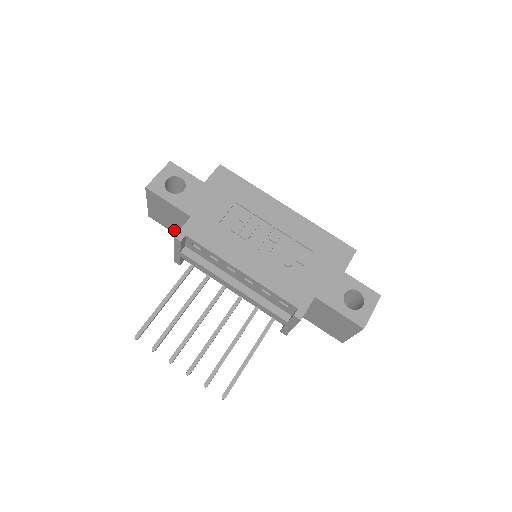
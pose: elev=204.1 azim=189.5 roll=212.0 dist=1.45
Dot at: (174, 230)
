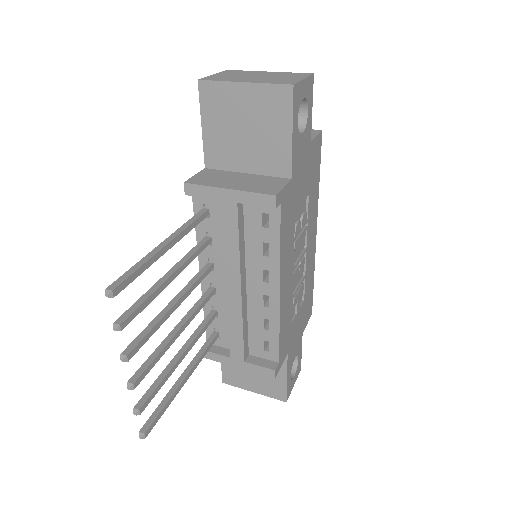
Dot at: (213, 139)
